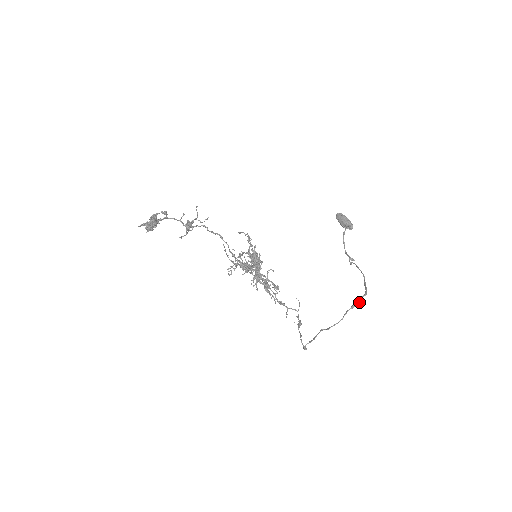
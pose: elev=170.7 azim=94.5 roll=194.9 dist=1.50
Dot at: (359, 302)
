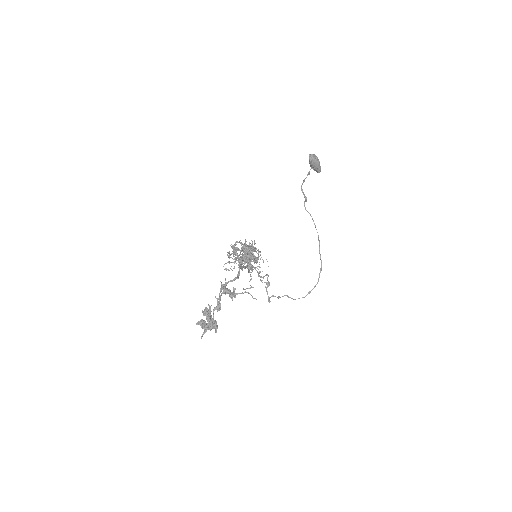
Dot at: occluded
